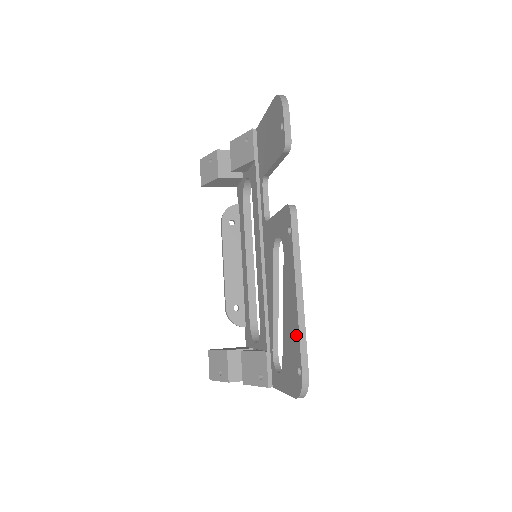
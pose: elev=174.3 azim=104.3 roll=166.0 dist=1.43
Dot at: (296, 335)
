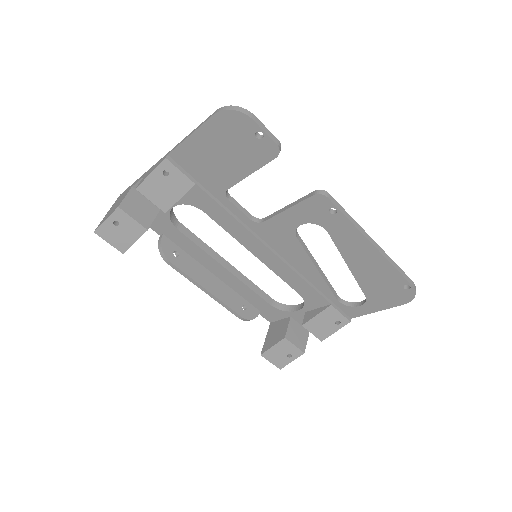
Dot at: (389, 270)
